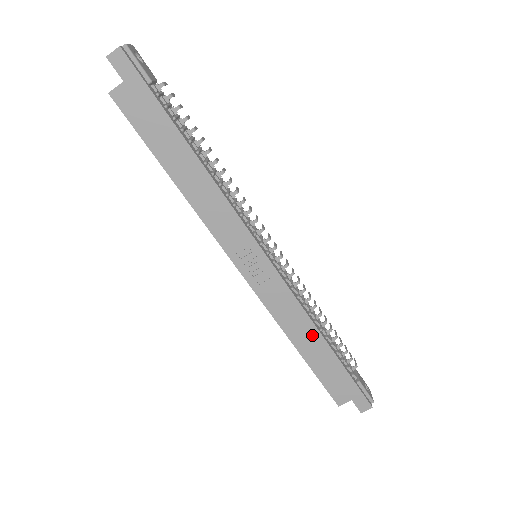
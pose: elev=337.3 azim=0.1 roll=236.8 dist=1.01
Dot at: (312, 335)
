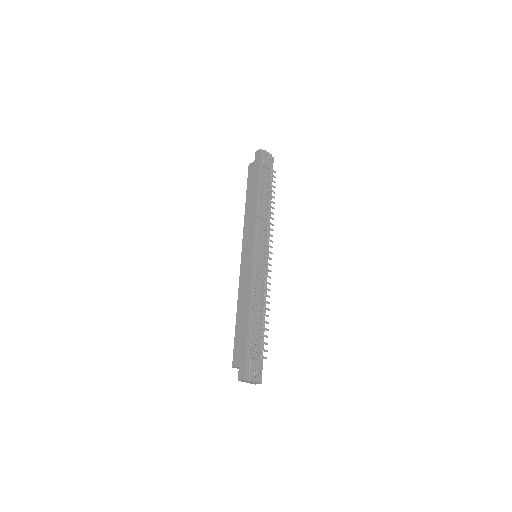
Dot at: (246, 306)
